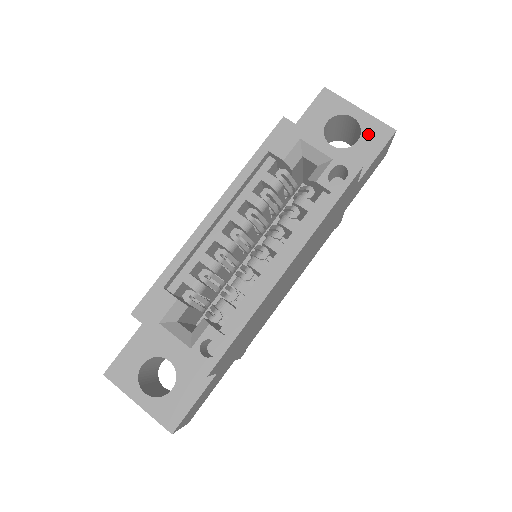
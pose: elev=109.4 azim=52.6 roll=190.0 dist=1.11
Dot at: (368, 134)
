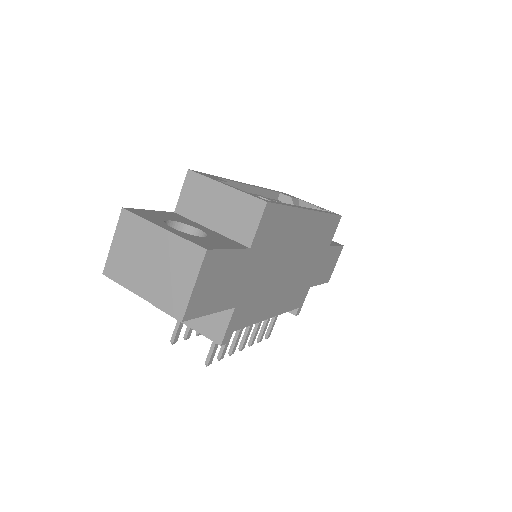
Dot at: occluded
